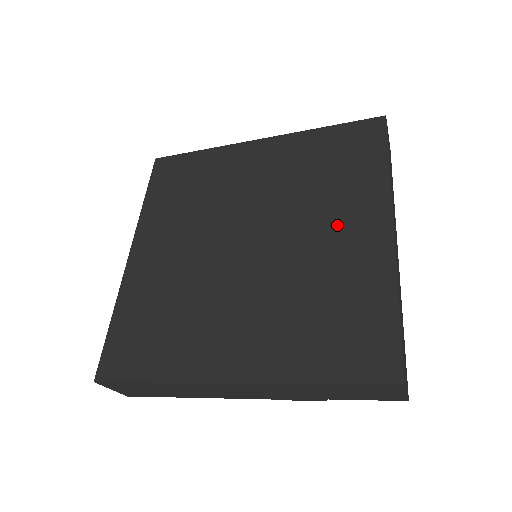
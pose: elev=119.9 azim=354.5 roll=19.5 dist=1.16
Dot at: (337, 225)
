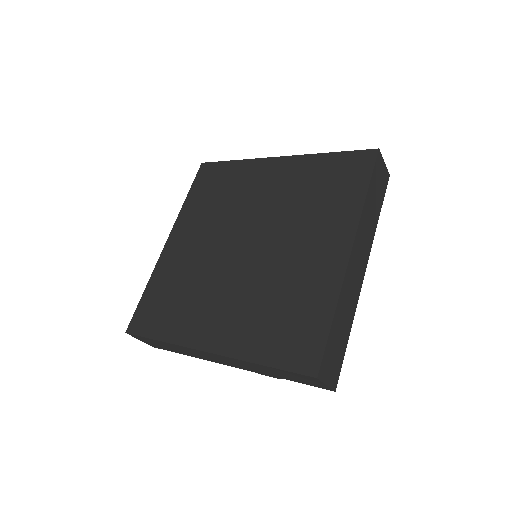
Dot at: (311, 242)
